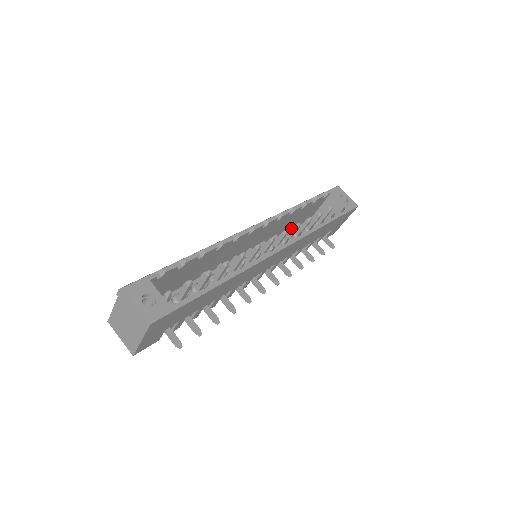
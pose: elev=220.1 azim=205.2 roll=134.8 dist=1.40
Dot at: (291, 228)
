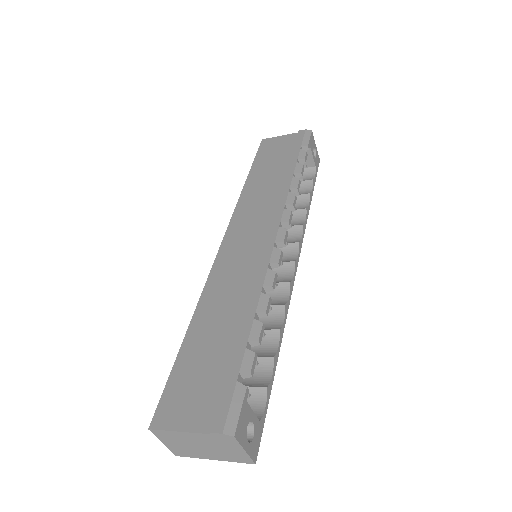
Dot at: occluded
